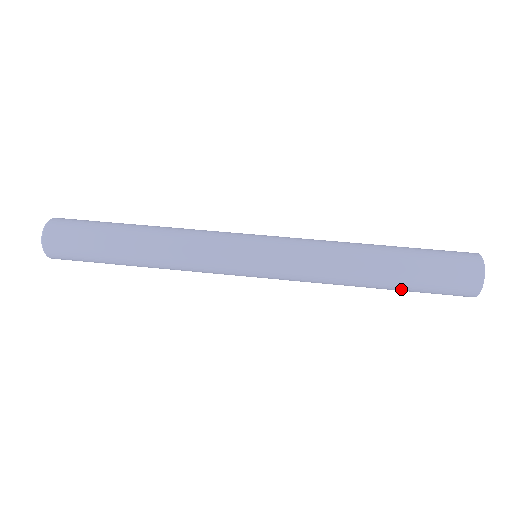
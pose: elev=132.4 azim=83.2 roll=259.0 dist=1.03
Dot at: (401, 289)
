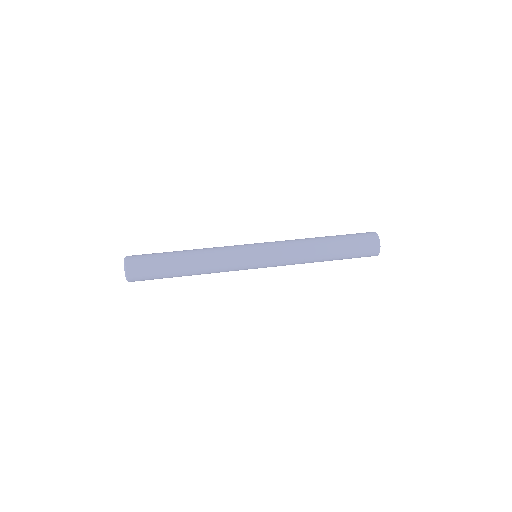
Dot at: (341, 250)
